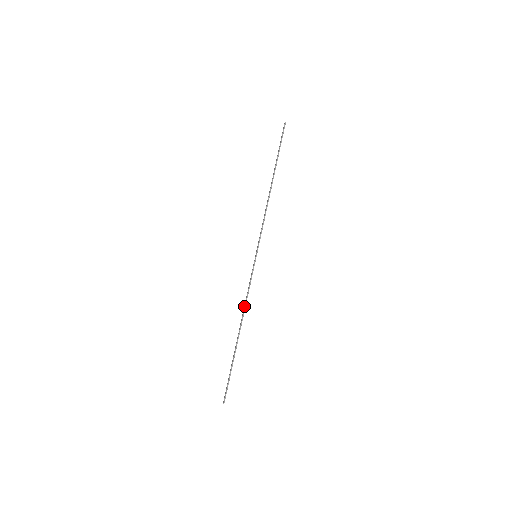
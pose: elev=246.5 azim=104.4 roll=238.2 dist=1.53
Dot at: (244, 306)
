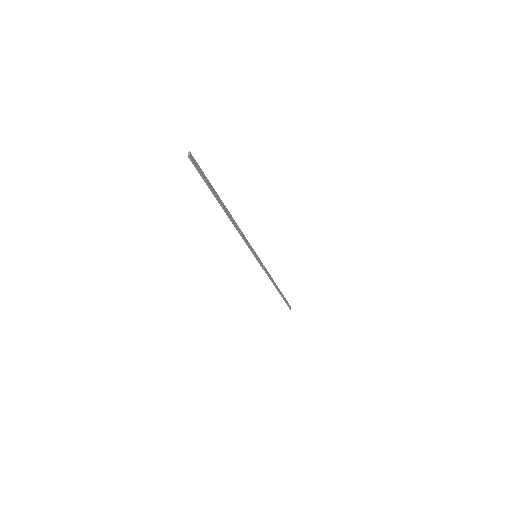
Dot at: occluded
